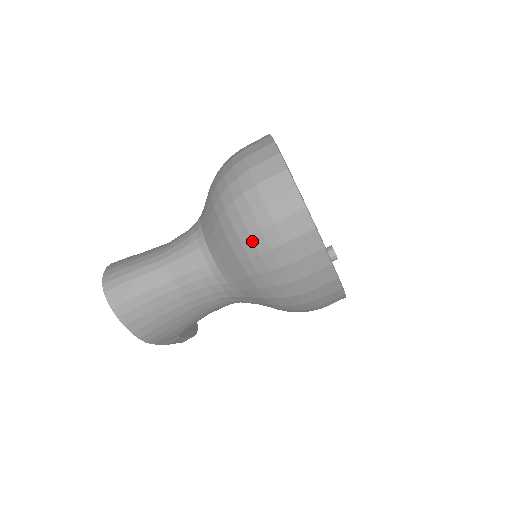
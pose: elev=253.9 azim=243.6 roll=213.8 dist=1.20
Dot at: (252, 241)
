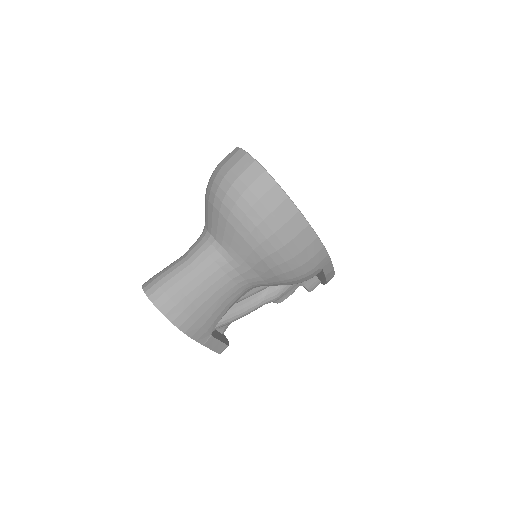
Dot at: (238, 206)
